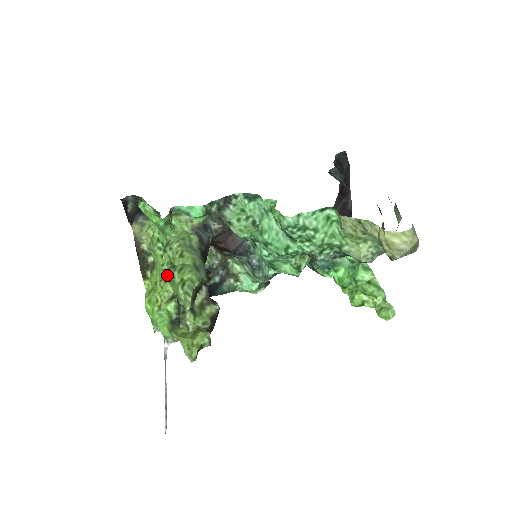
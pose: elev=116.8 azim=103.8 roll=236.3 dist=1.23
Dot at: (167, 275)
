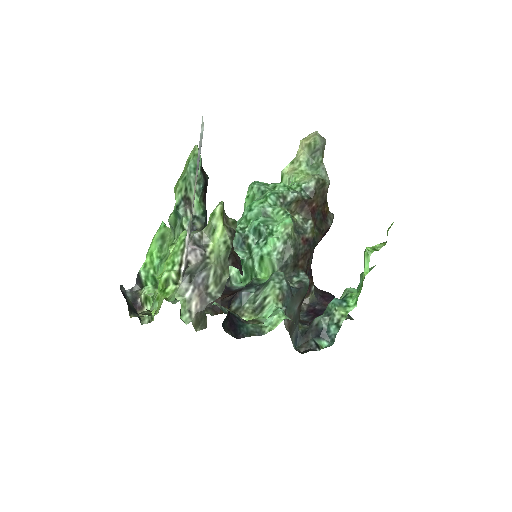
Dot at: (175, 185)
